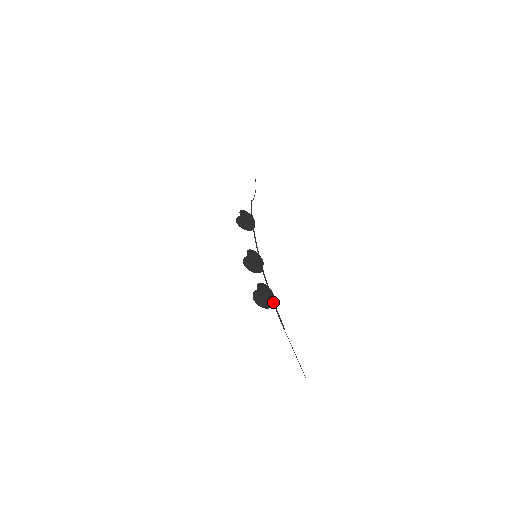
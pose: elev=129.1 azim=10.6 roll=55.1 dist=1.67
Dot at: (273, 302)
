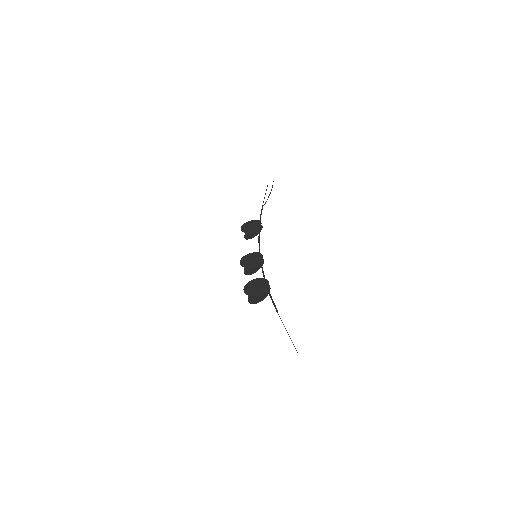
Dot at: (267, 290)
